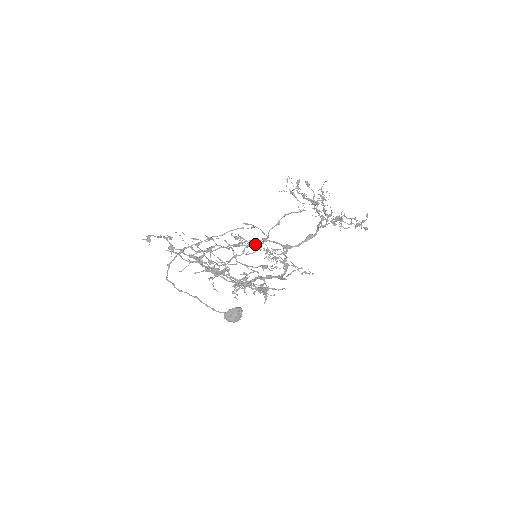
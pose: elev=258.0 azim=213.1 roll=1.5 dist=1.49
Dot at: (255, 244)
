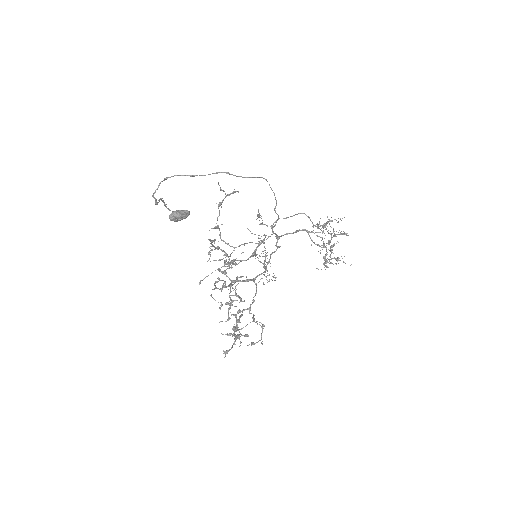
Dot at: occluded
